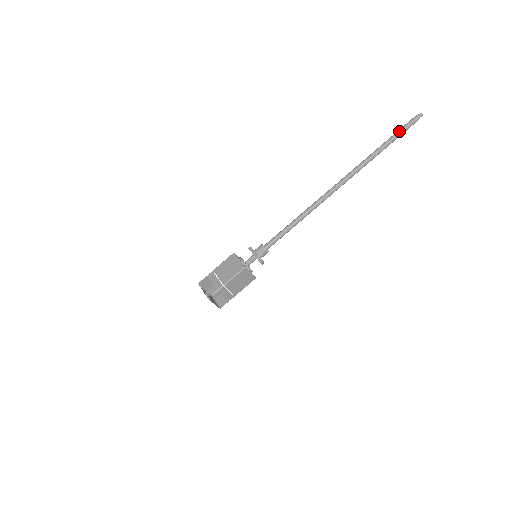
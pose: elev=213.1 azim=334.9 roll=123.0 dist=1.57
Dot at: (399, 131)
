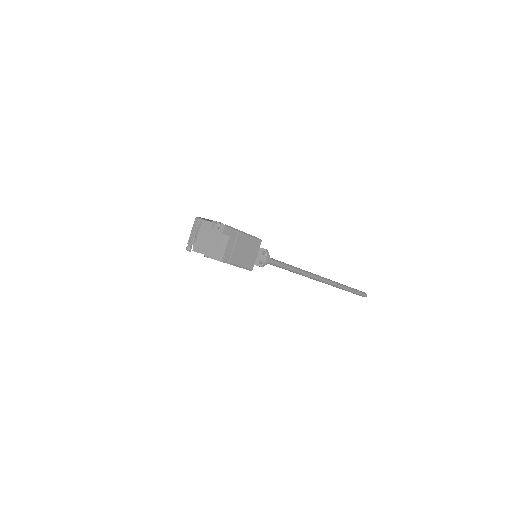
Dot at: (356, 289)
